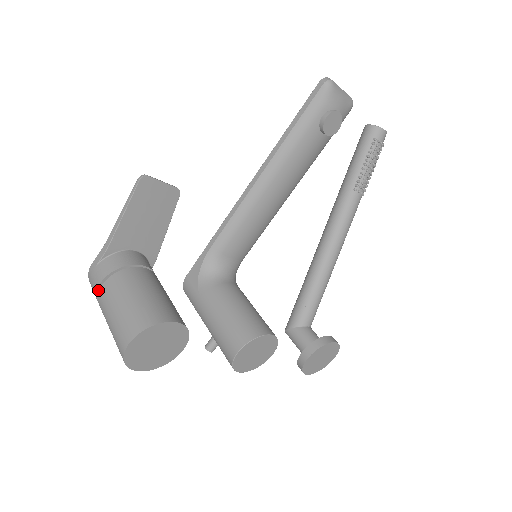
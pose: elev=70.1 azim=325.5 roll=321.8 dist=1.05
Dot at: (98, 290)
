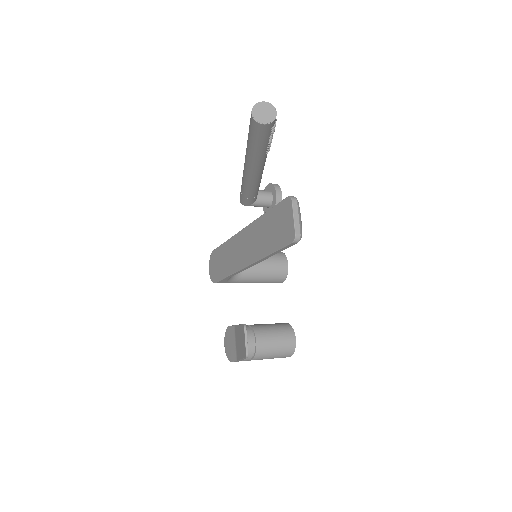
Dot at: occluded
